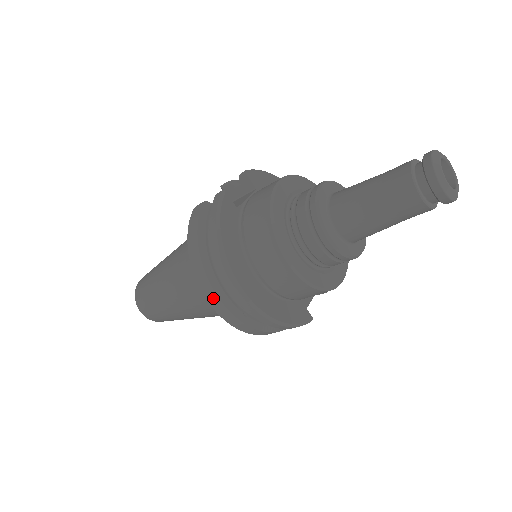
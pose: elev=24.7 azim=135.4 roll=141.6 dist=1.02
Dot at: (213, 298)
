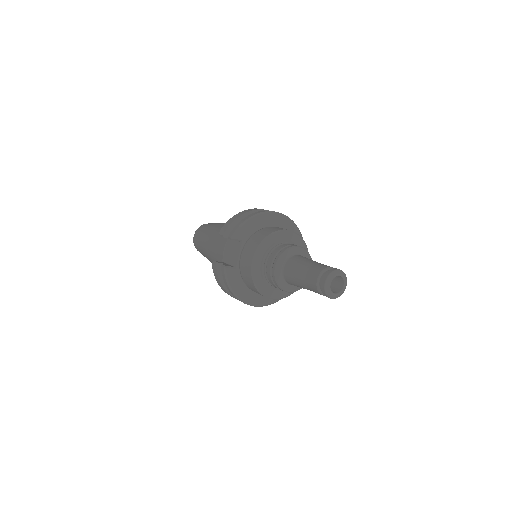
Dot at: occluded
